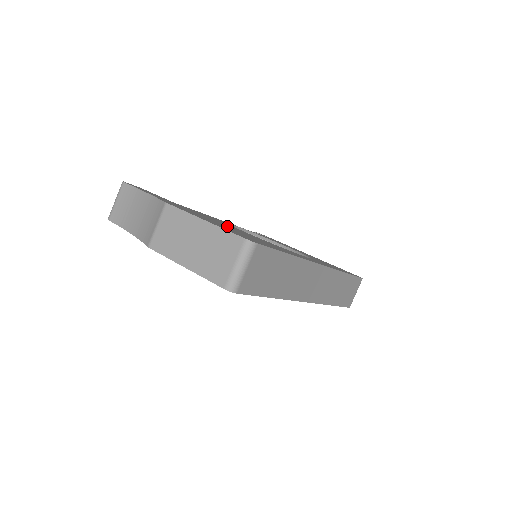
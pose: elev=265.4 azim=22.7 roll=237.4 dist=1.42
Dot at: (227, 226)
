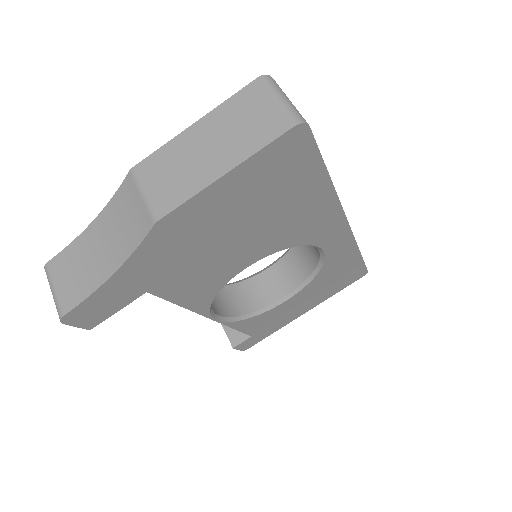
Dot at: occluded
